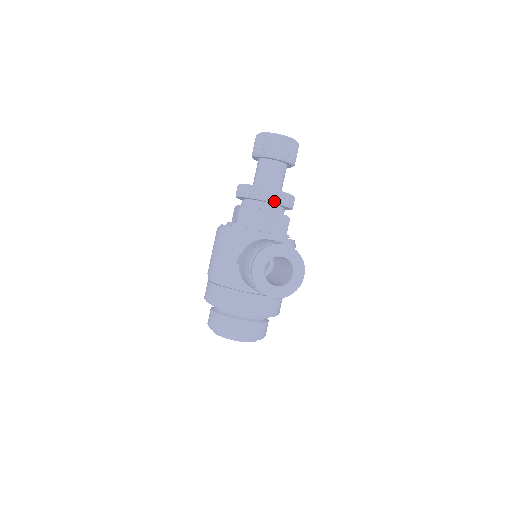
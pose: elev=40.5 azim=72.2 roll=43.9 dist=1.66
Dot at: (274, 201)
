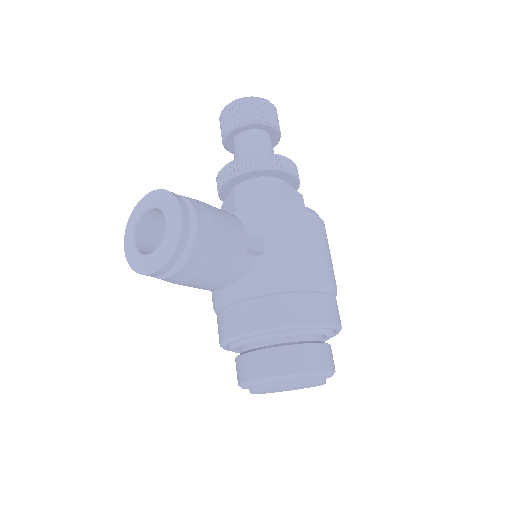
Dot at: (235, 173)
